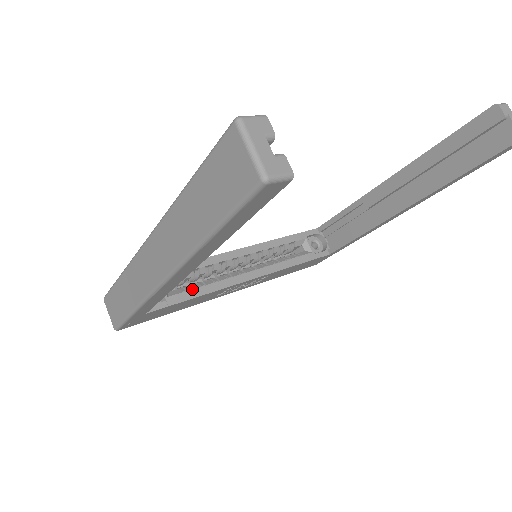
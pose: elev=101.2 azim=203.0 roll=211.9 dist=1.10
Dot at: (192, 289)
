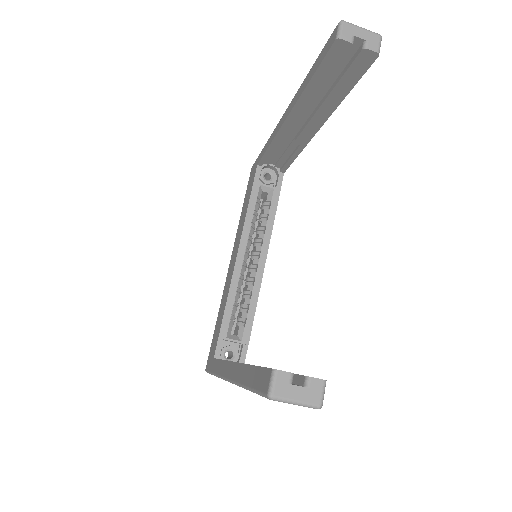
Dot at: (246, 318)
